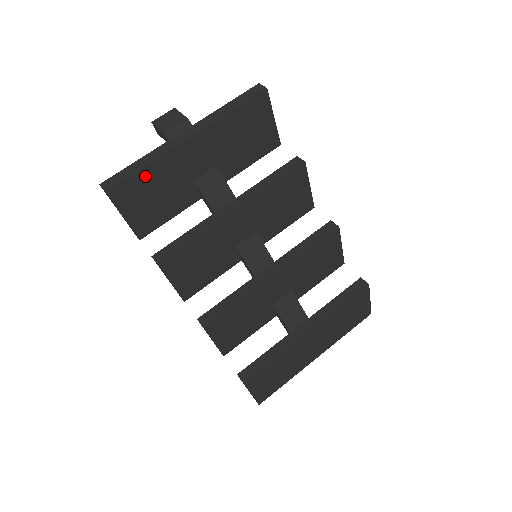
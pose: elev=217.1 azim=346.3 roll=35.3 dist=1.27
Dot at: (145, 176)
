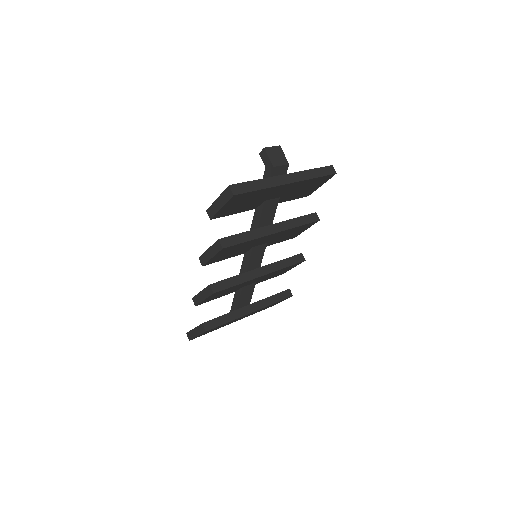
Dot at: (254, 193)
